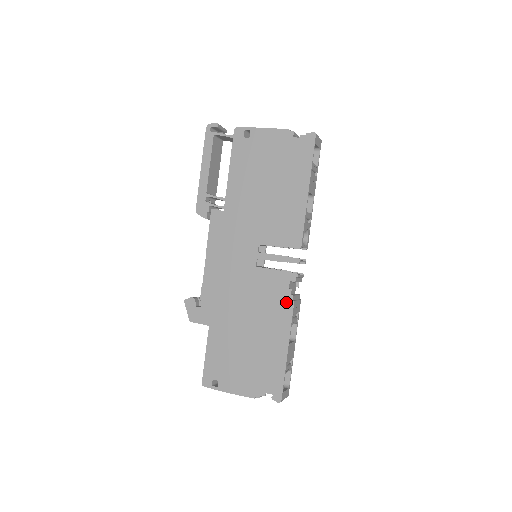
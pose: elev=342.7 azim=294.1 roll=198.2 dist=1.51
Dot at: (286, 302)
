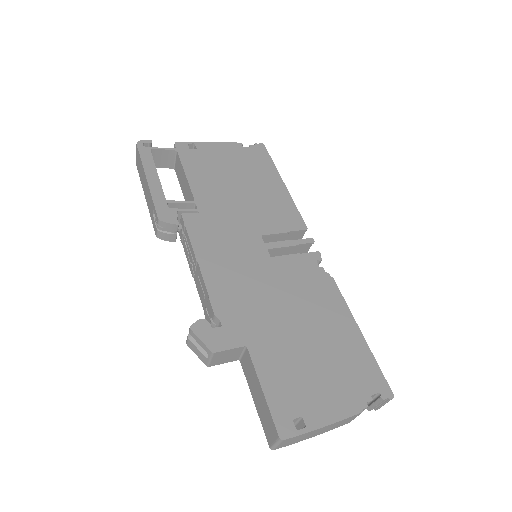
Dot at: (326, 281)
